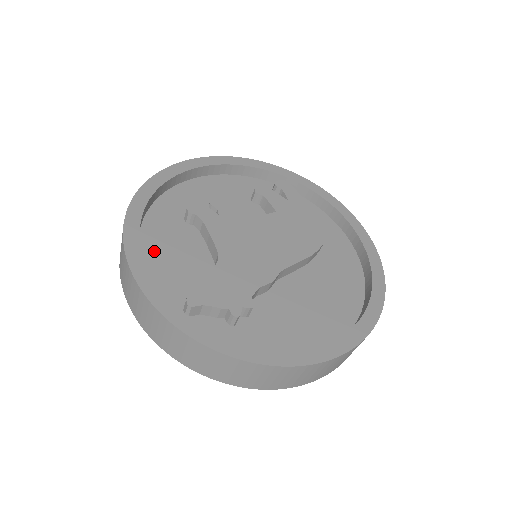
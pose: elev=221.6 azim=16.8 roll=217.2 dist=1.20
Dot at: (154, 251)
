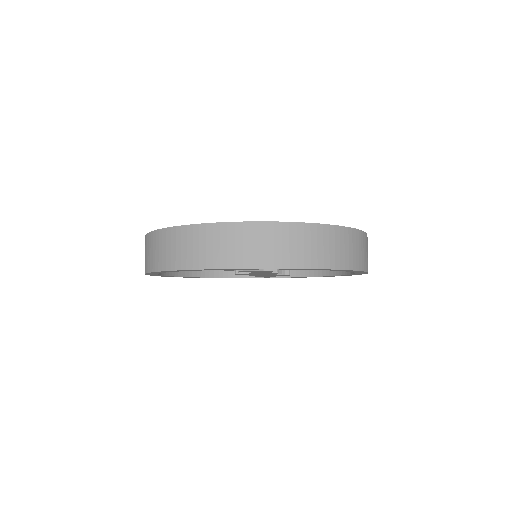
Dot at: occluded
